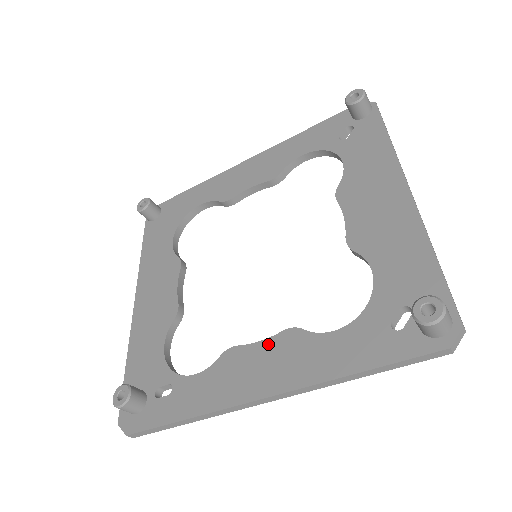
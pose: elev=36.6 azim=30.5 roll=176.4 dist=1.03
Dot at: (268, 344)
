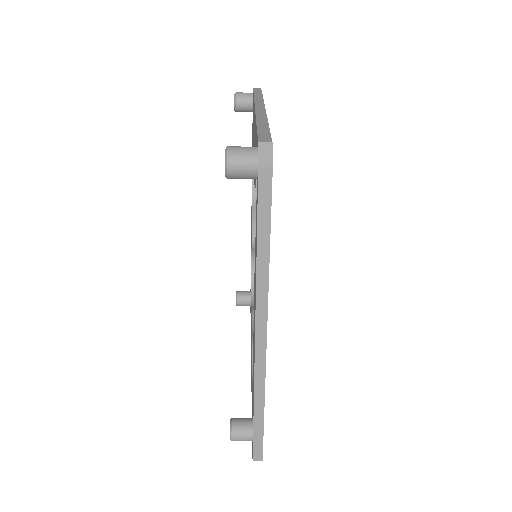
Dot at: occluded
